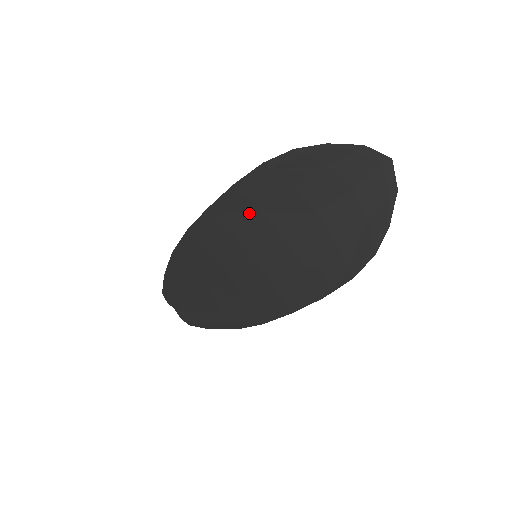
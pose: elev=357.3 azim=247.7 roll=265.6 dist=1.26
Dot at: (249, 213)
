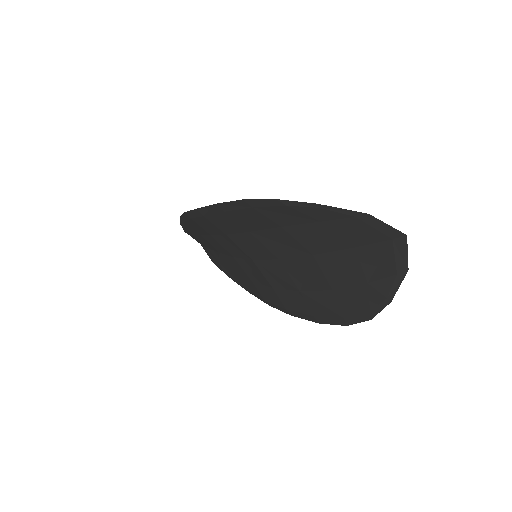
Dot at: (239, 229)
